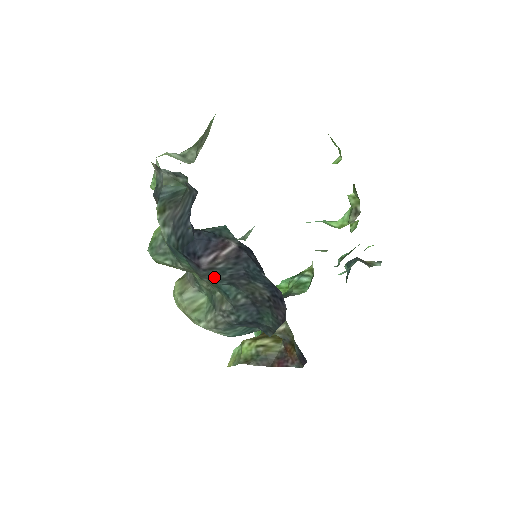
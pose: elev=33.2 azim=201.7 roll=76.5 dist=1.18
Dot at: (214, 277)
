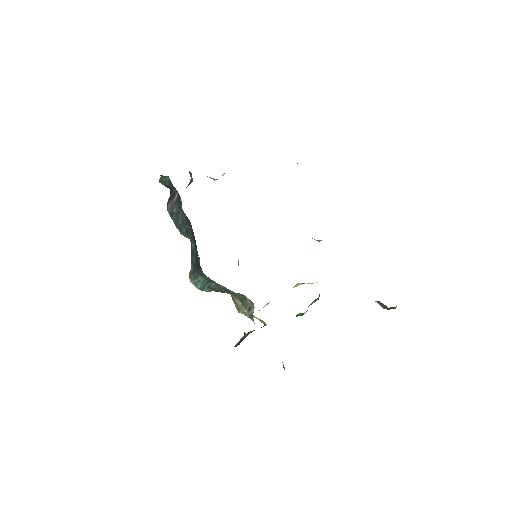
Dot at: (178, 223)
